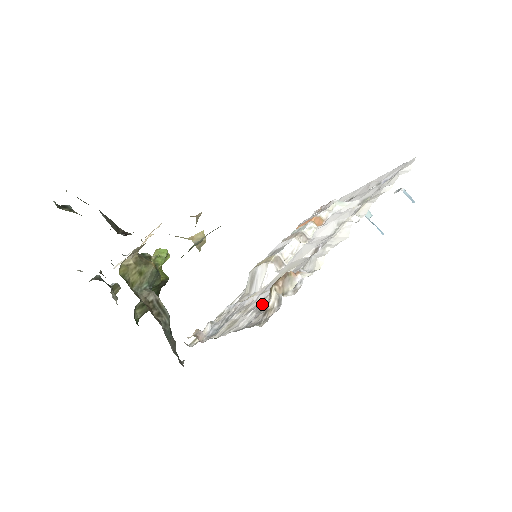
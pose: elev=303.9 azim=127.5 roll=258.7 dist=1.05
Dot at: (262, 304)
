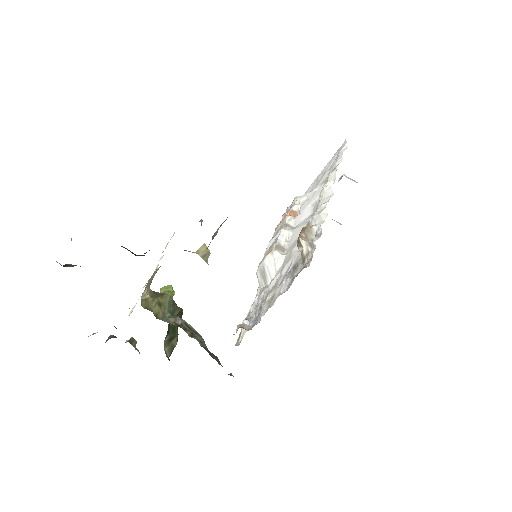
Dot at: (291, 268)
